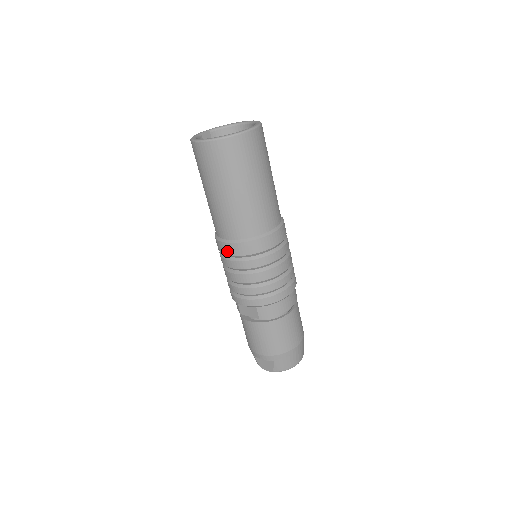
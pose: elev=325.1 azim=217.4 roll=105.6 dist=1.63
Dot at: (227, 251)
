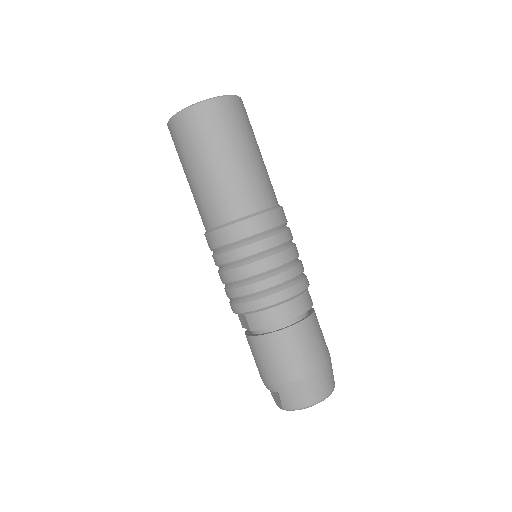
Dot at: (208, 244)
